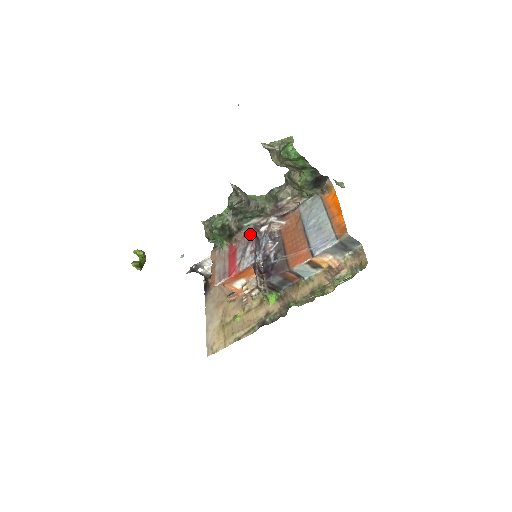
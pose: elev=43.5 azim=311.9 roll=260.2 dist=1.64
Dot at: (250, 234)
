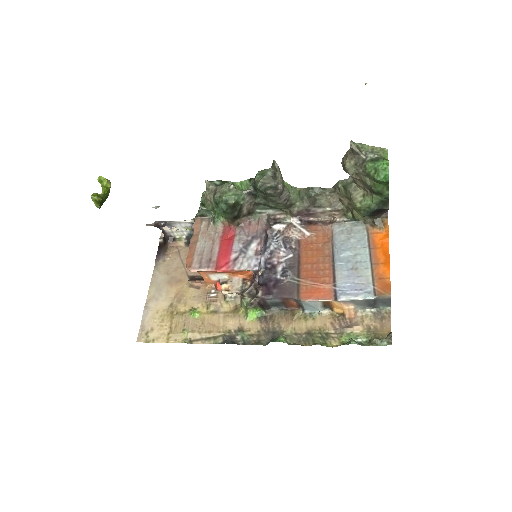
Dot at: (260, 226)
